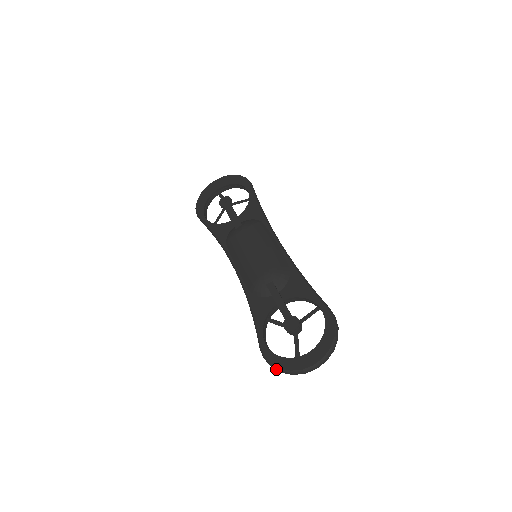
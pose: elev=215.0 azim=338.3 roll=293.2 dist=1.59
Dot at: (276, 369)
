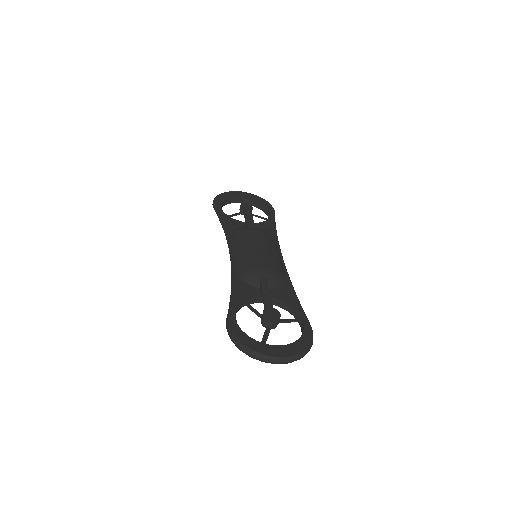
Dot at: (236, 342)
